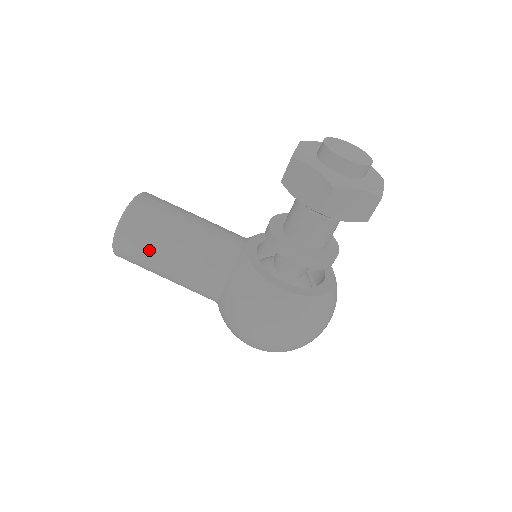
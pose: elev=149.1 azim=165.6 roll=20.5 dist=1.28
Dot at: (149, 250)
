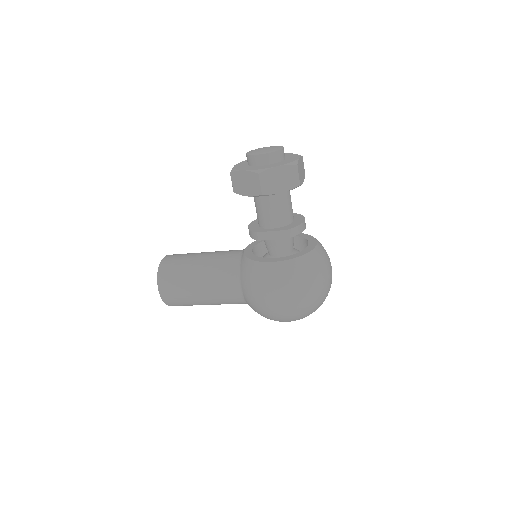
Dot at: (183, 287)
